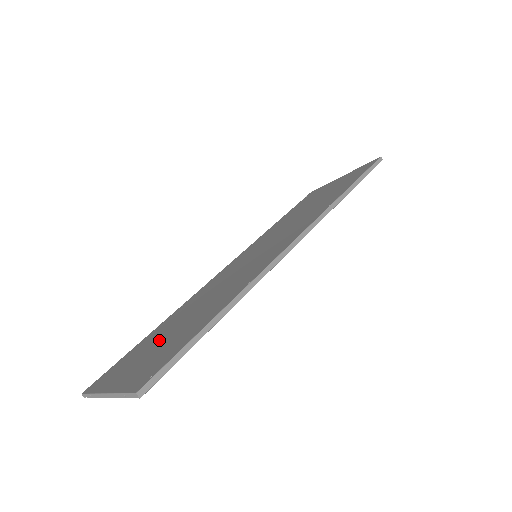
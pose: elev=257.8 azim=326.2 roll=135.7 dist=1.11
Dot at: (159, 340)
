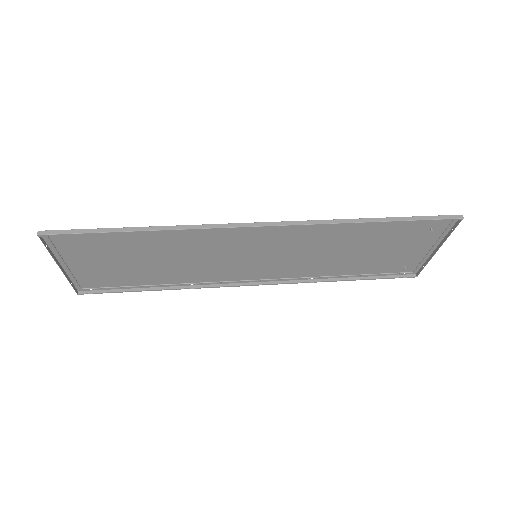
Dot at: (126, 265)
